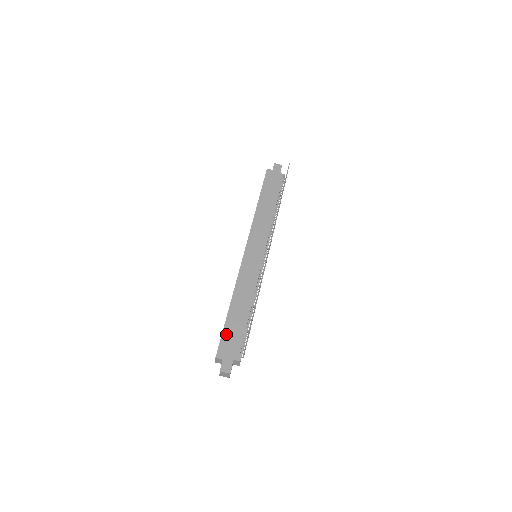
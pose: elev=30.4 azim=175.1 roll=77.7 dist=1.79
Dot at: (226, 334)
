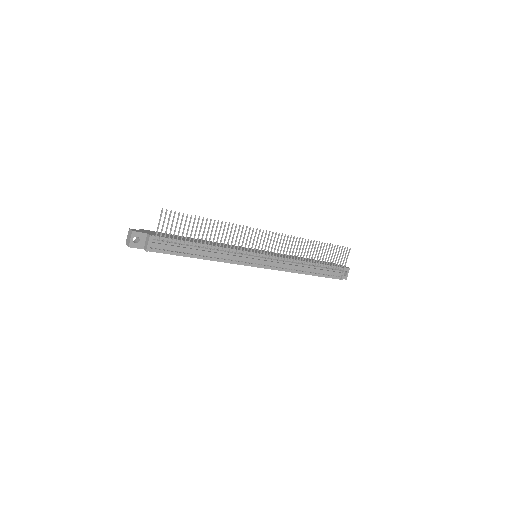
Dot at: (167, 234)
